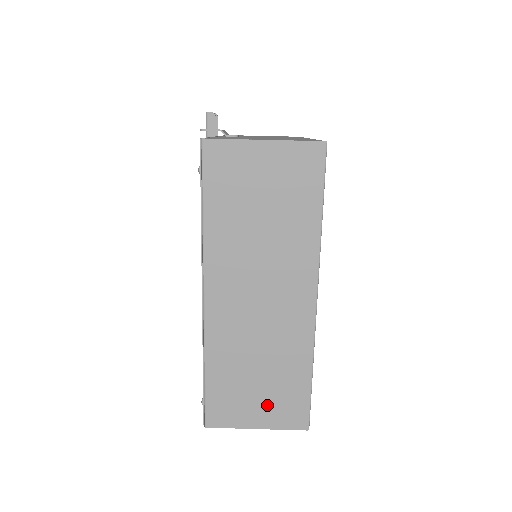
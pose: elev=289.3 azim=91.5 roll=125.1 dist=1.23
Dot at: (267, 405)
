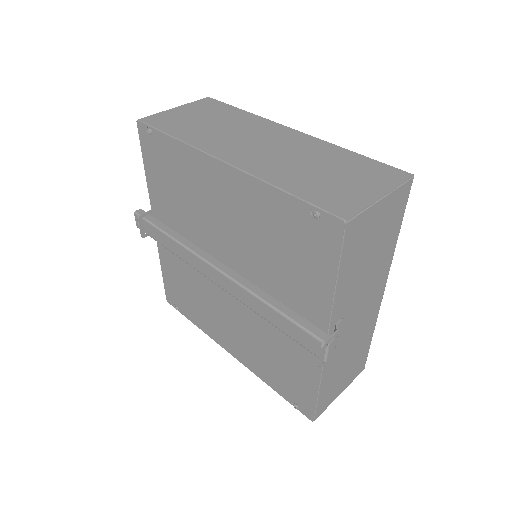
Dot at: (361, 180)
